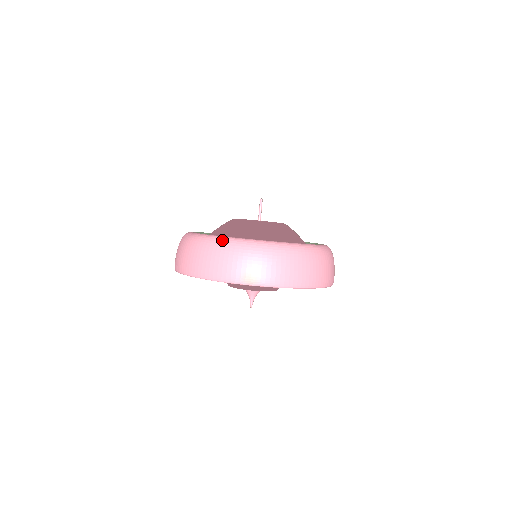
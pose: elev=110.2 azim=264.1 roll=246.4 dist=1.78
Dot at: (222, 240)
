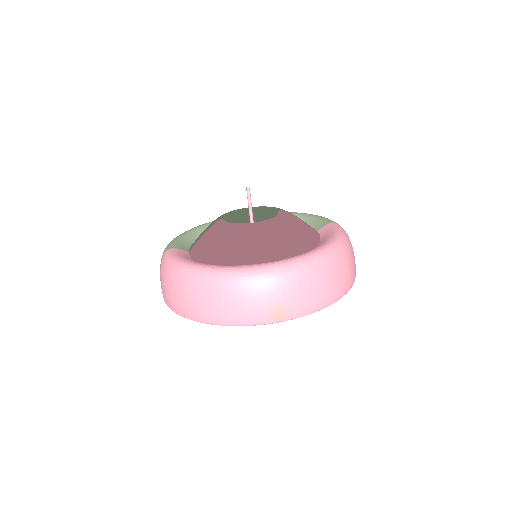
Dot at: (230, 275)
